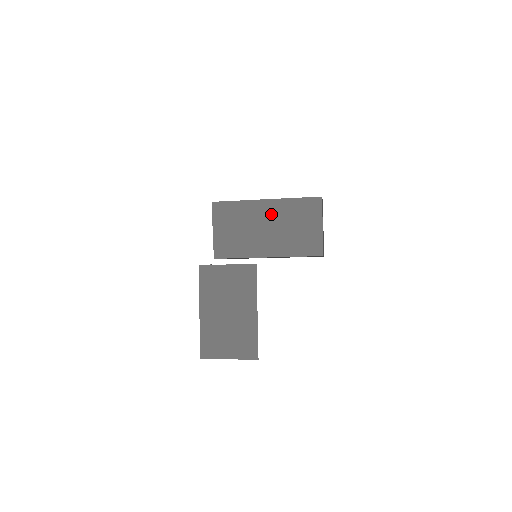
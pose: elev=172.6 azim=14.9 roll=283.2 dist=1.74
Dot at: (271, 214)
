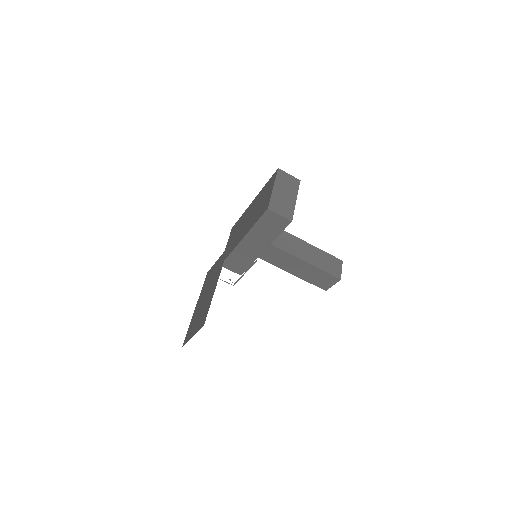
Dot at: (252, 207)
